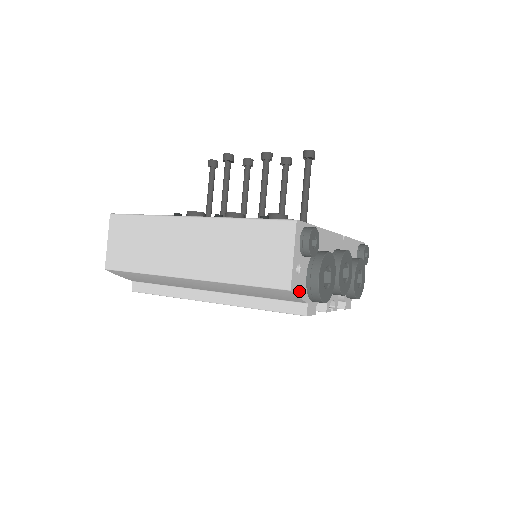
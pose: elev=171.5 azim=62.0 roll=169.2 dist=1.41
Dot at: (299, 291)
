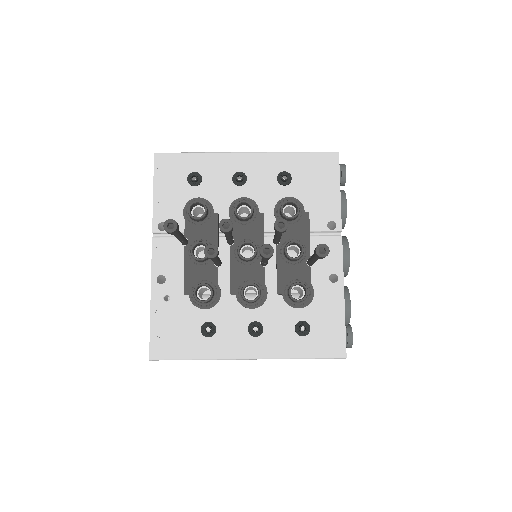
Dot at: occluded
